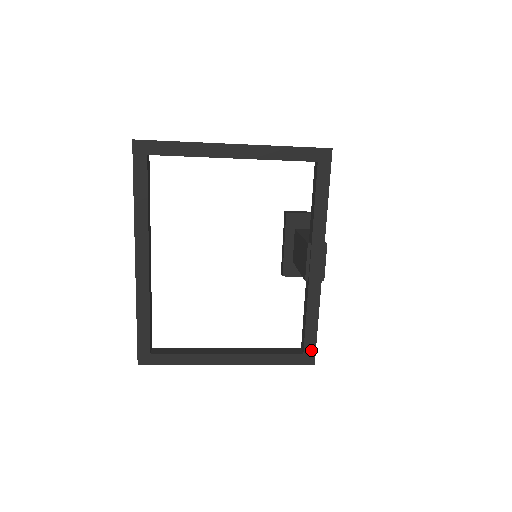
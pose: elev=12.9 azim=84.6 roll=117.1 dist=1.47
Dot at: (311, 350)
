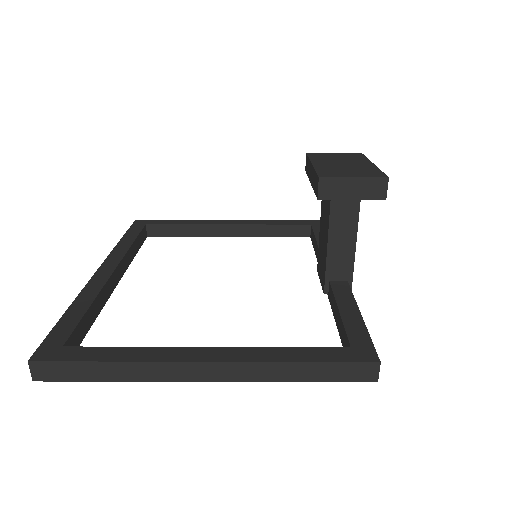
Dot at: occluded
